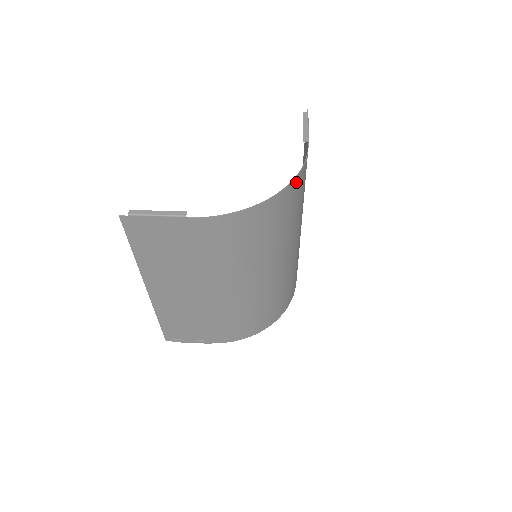
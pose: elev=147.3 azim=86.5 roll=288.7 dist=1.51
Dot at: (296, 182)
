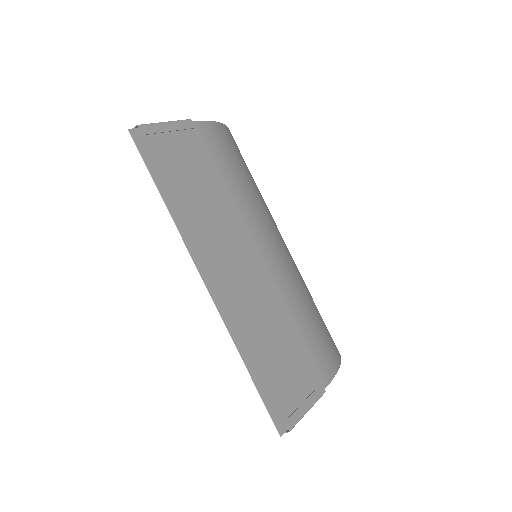
Dot at: occluded
